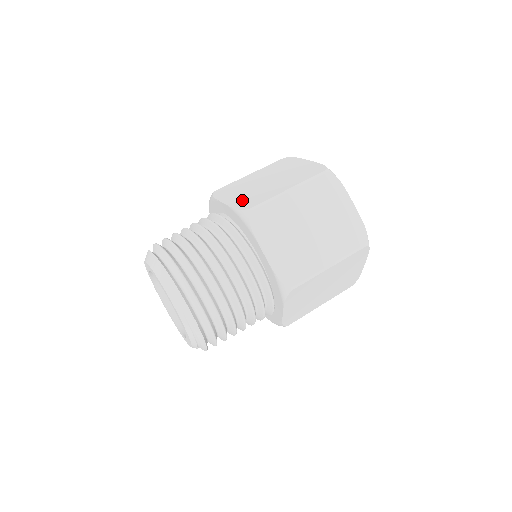
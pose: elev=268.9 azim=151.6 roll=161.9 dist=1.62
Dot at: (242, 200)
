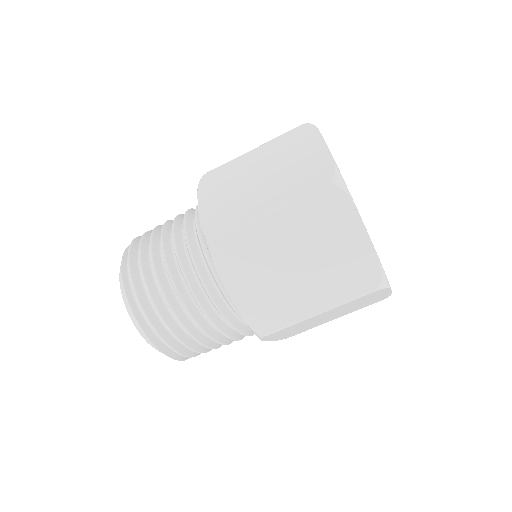
Dot at: (215, 212)
